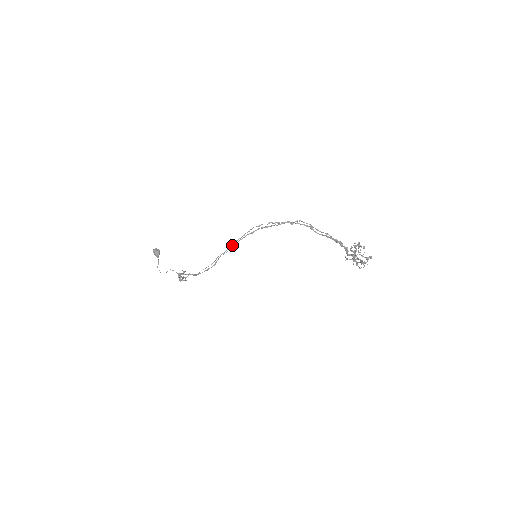
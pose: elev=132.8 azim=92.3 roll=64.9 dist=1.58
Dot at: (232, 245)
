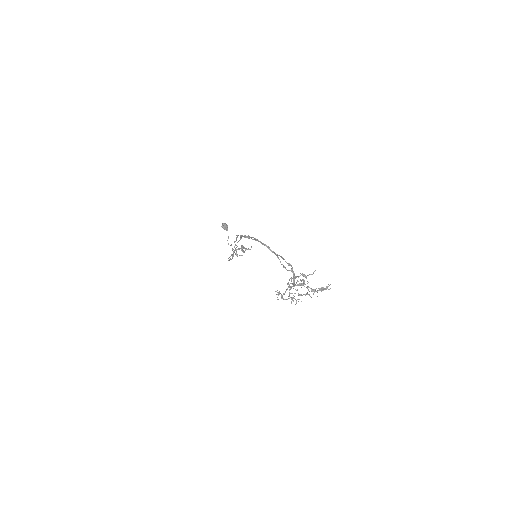
Dot at: (235, 244)
